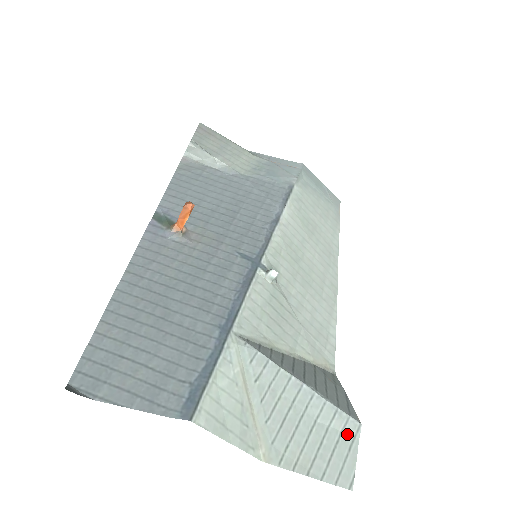
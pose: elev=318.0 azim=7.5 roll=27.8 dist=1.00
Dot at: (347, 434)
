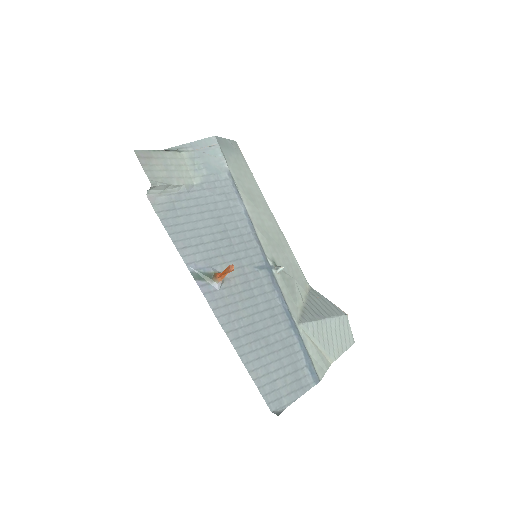
Dot at: (345, 323)
